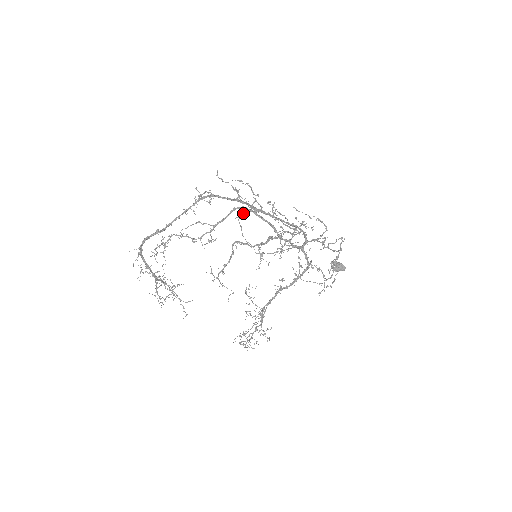
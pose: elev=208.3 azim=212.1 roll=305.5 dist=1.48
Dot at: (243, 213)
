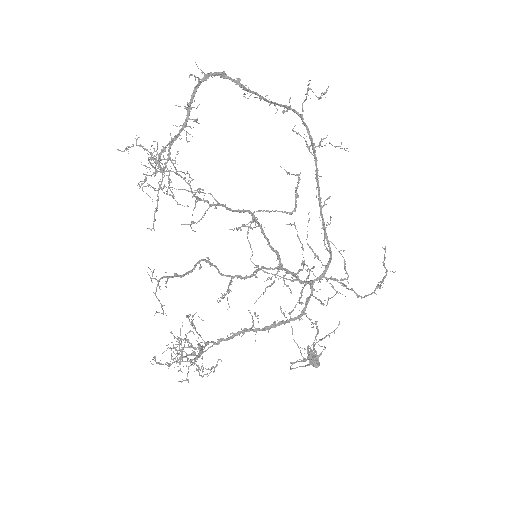
Dot at: occluded
